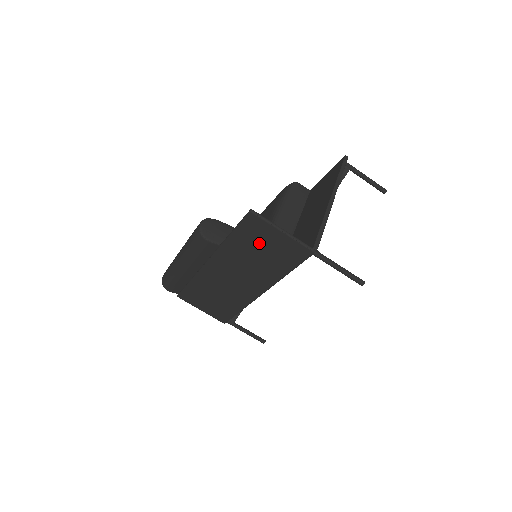
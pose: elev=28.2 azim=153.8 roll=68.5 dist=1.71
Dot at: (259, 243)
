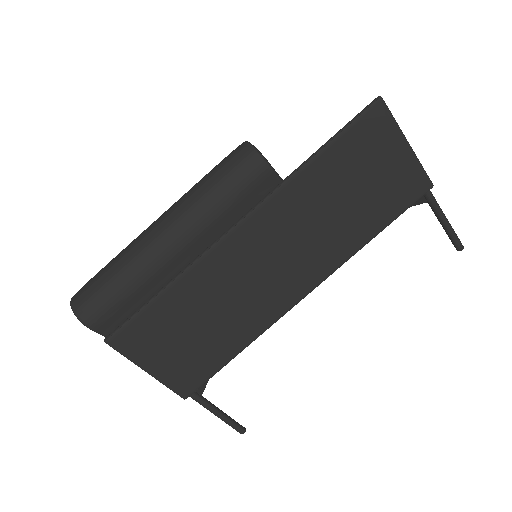
Dot at: (361, 169)
